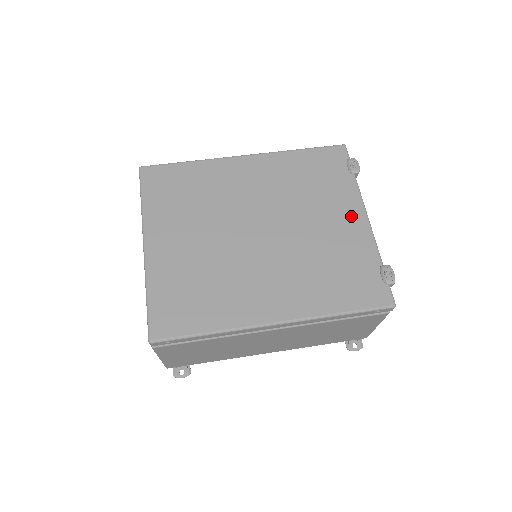
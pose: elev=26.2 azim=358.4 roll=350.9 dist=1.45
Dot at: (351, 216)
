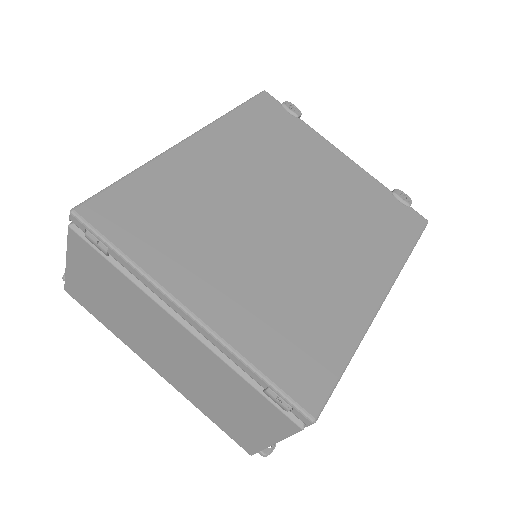
Dot at: (334, 159)
